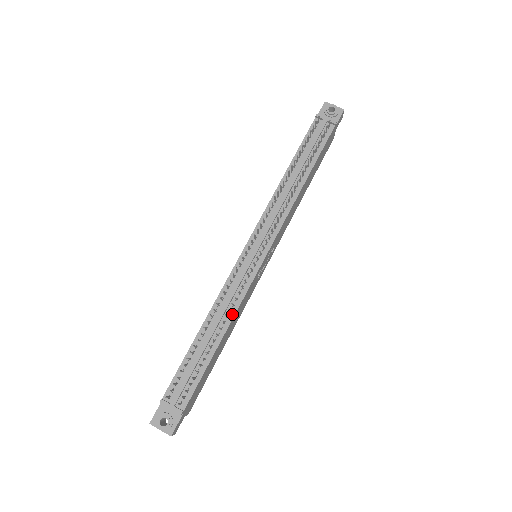
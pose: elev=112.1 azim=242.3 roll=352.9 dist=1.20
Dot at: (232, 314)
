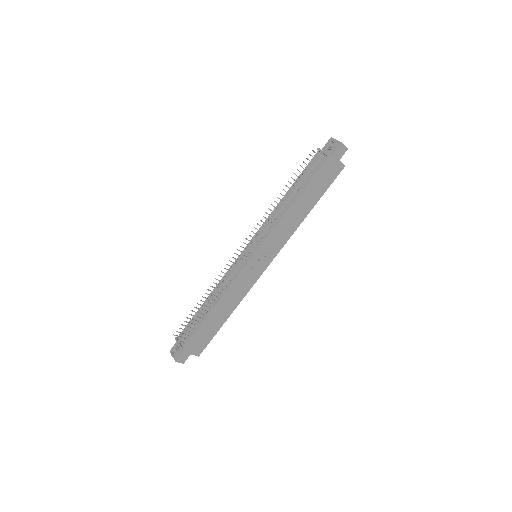
Dot at: (223, 292)
